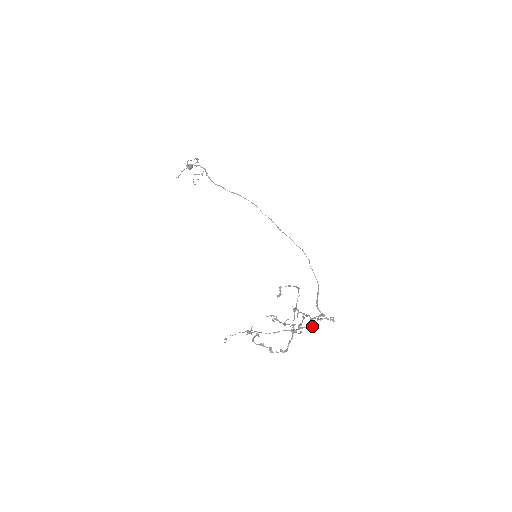
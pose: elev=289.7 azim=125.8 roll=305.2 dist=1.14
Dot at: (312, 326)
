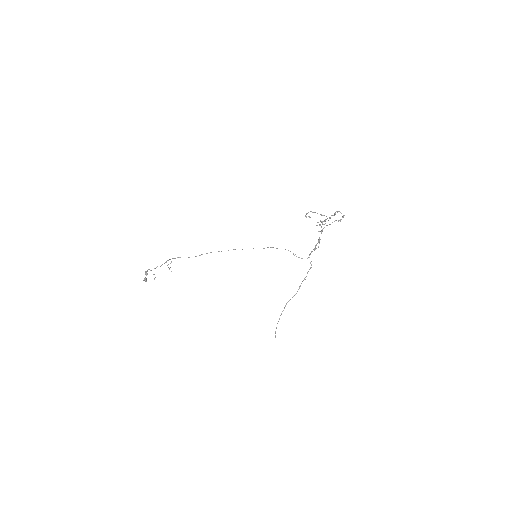
Dot at: (310, 268)
